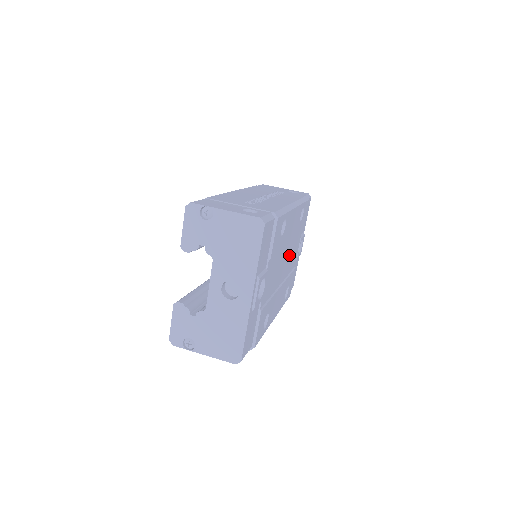
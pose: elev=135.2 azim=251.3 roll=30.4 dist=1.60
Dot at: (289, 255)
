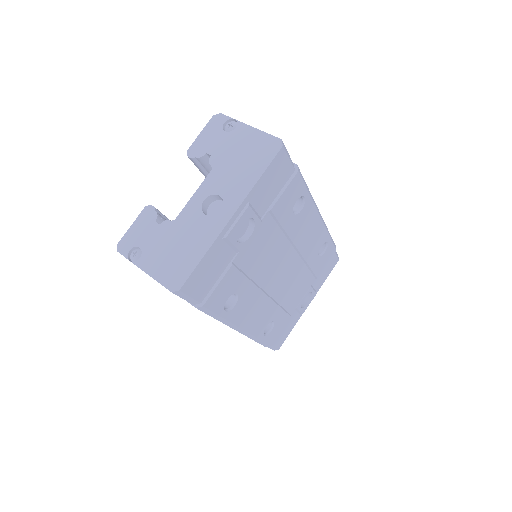
Dot at: (291, 276)
